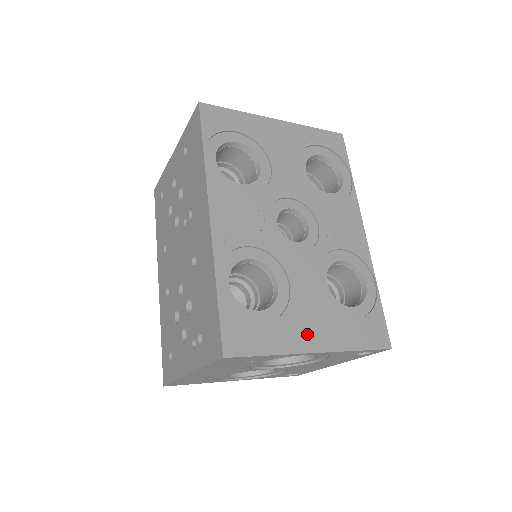
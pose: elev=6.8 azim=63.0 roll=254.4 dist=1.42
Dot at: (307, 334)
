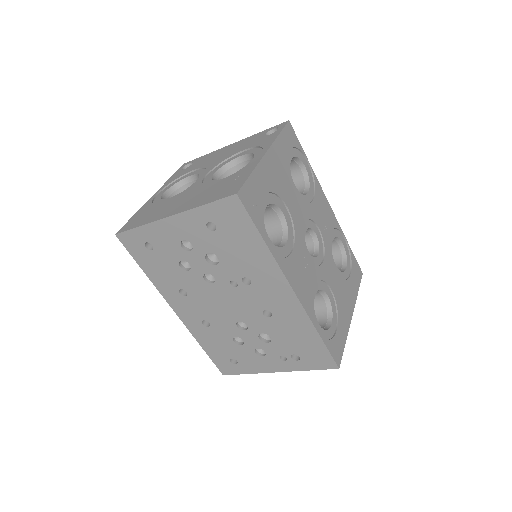
Dot at: (347, 310)
